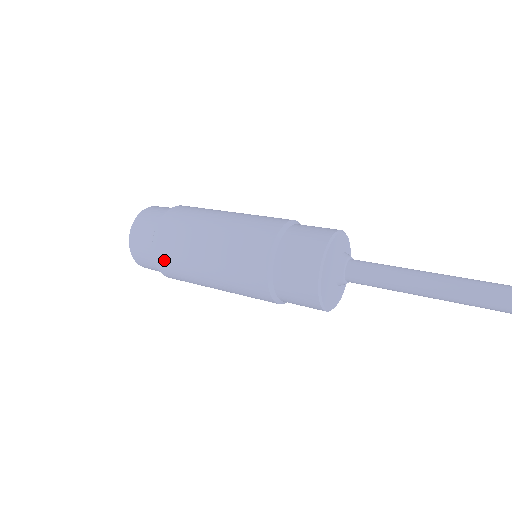
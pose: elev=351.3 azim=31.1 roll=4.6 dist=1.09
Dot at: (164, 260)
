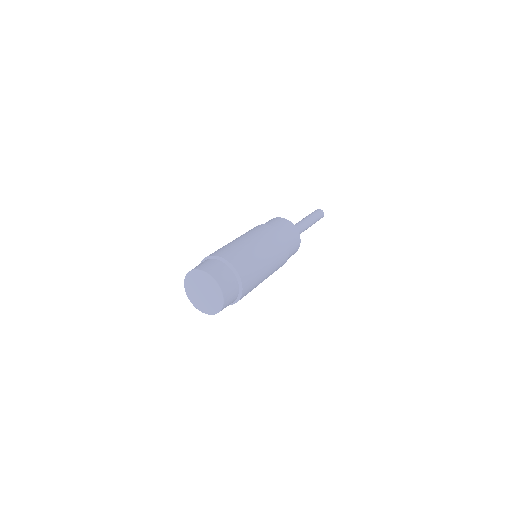
Dot at: (241, 264)
